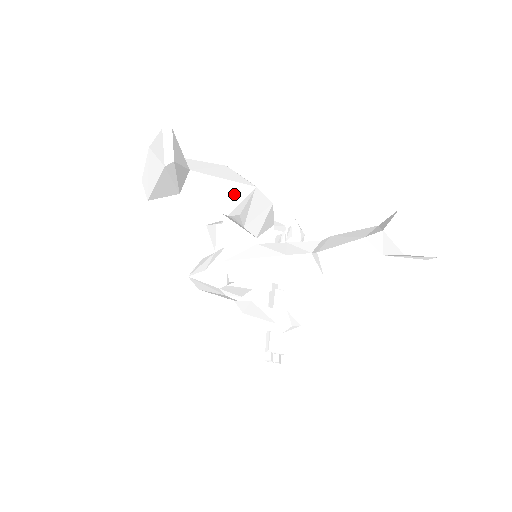
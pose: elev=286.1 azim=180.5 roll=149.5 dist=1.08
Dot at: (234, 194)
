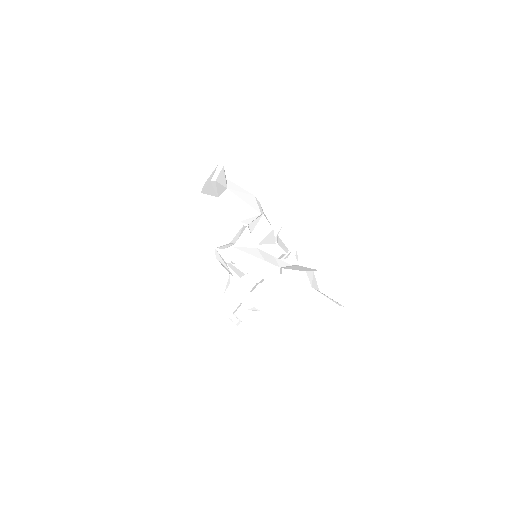
Dot at: (247, 212)
